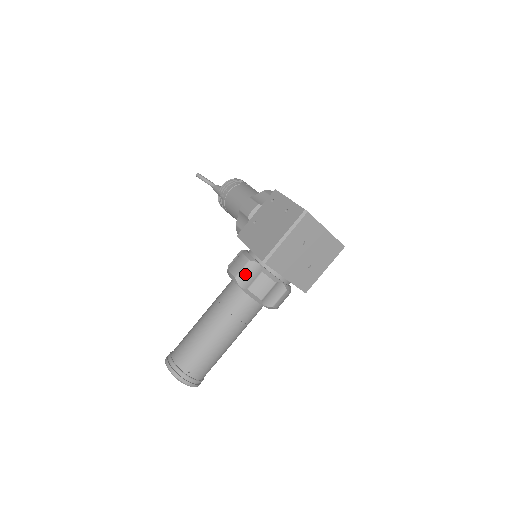
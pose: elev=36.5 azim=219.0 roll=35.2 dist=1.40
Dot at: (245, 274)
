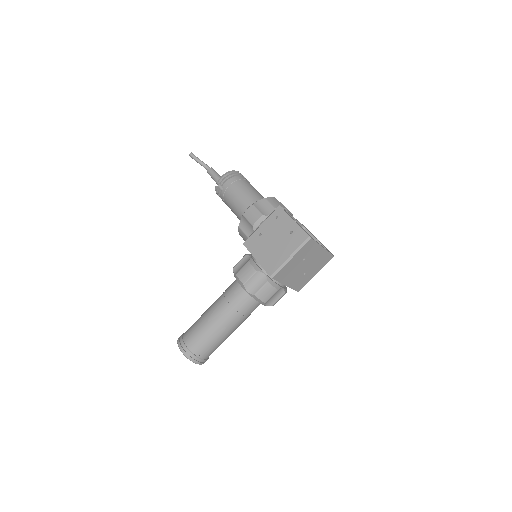
Dot at: (252, 282)
